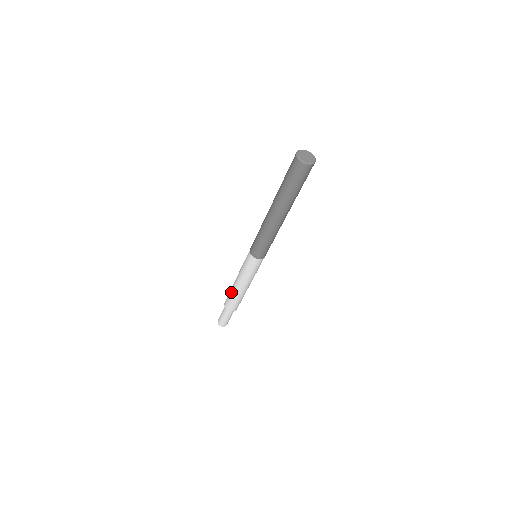
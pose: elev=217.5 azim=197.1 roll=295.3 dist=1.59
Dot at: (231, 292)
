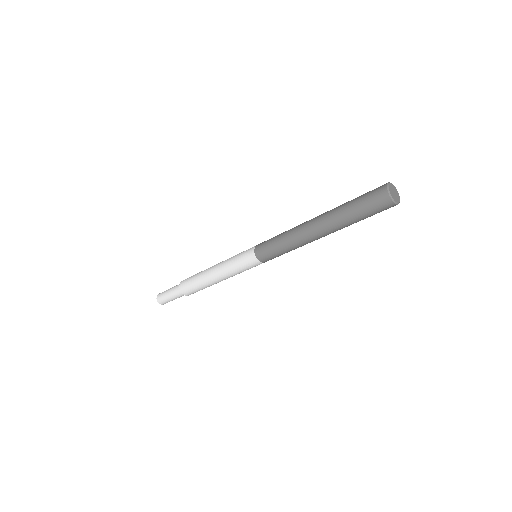
Dot at: (203, 285)
